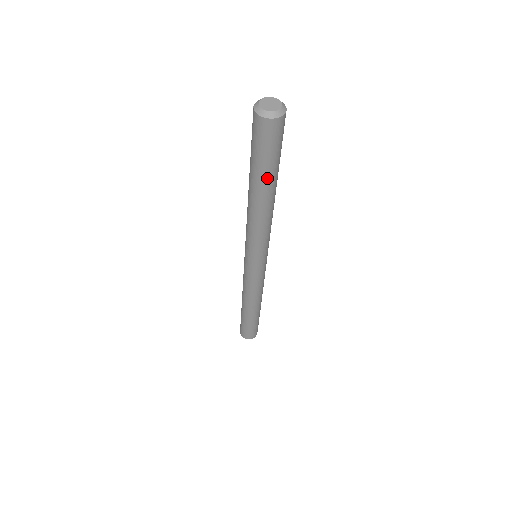
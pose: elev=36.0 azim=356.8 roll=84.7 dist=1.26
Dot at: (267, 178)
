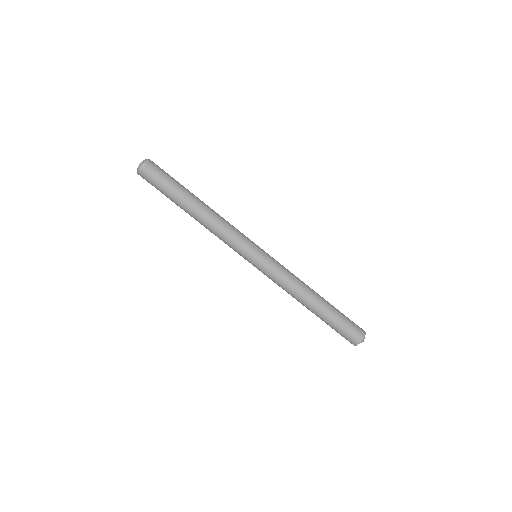
Dot at: (176, 199)
